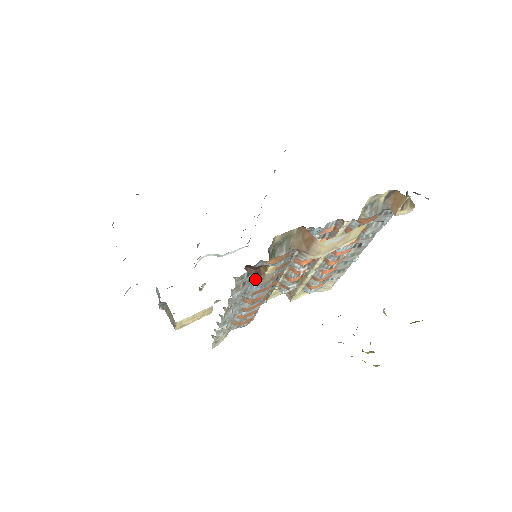
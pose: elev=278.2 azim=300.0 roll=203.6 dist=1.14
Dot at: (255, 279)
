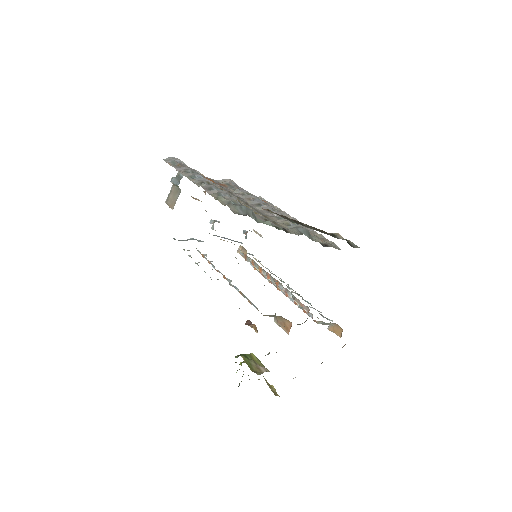
Dot at: (245, 324)
